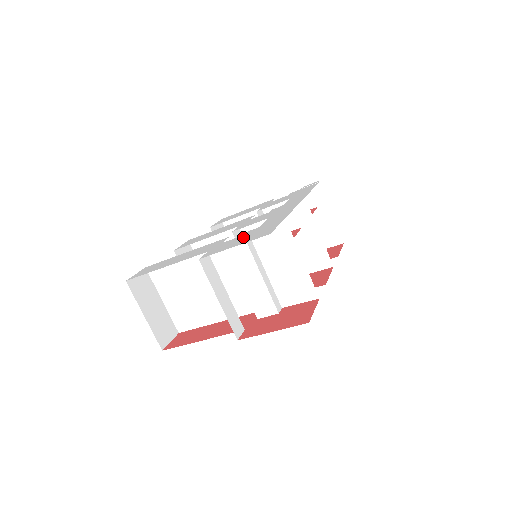
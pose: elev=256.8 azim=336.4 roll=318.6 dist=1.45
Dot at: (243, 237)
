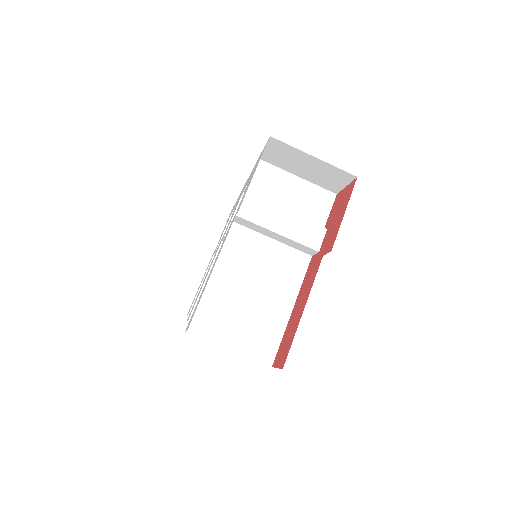
Dot at: (248, 183)
